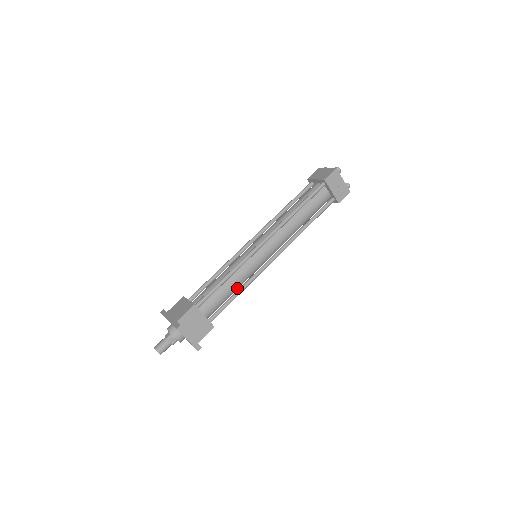
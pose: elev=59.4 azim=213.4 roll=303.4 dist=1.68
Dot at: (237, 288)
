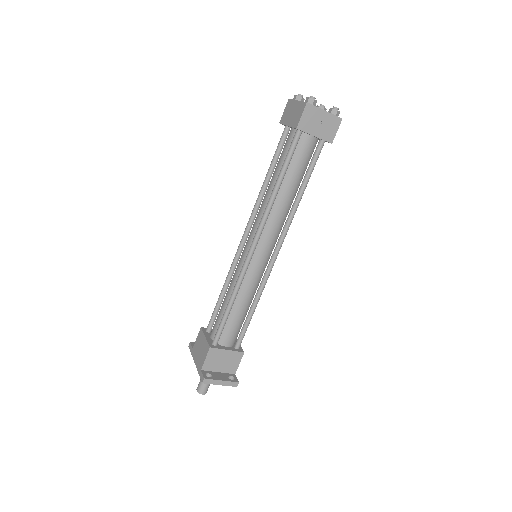
Dot at: (250, 302)
